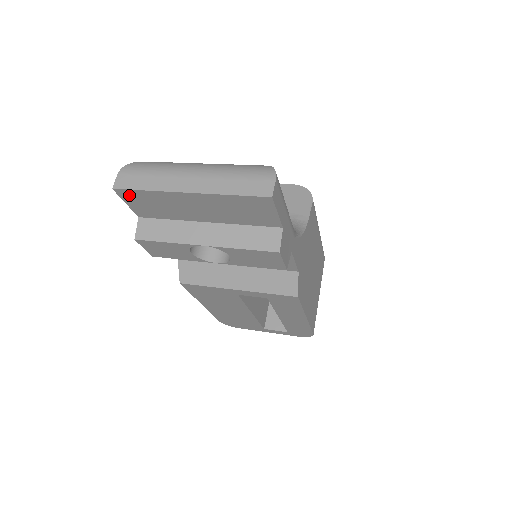
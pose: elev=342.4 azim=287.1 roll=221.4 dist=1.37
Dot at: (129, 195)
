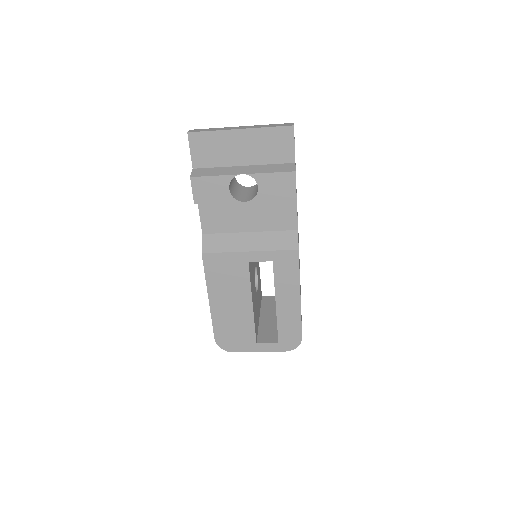
Dot at: (197, 139)
